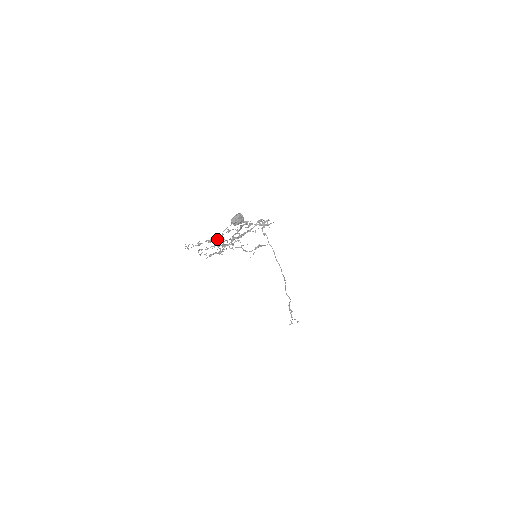
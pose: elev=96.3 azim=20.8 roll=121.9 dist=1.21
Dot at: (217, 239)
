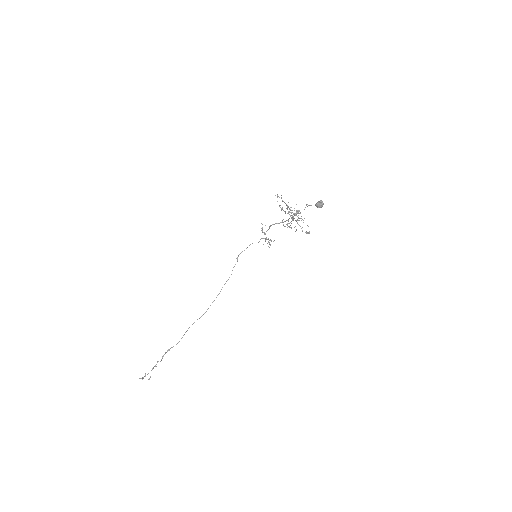
Dot at: occluded
